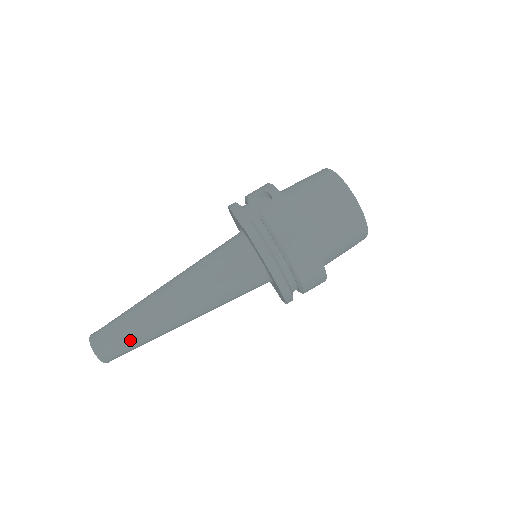
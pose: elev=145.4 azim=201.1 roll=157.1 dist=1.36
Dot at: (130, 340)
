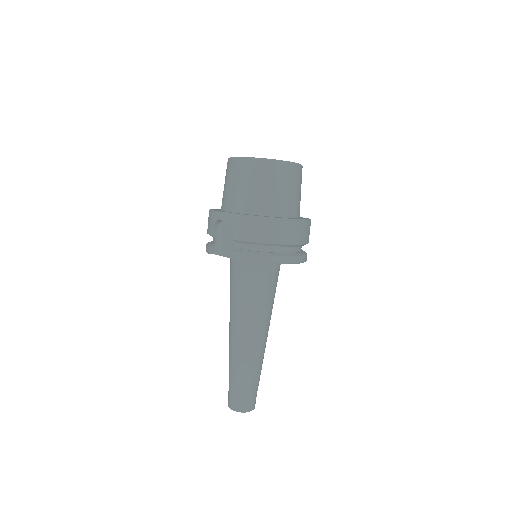
Dot at: (252, 384)
